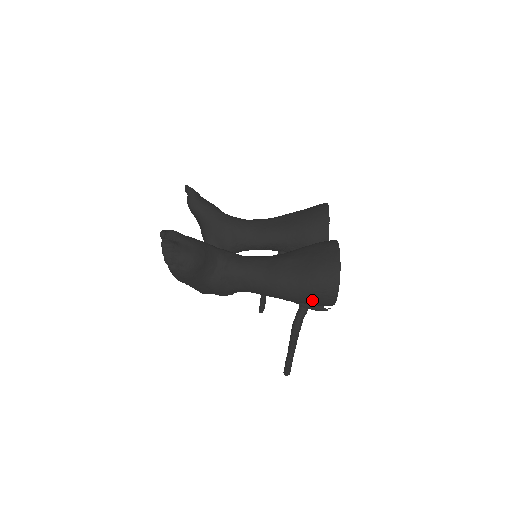
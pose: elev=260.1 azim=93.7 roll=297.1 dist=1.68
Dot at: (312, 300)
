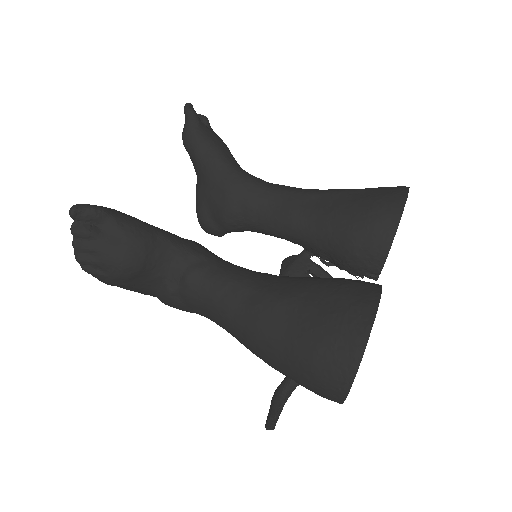
Dot at: (302, 385)
